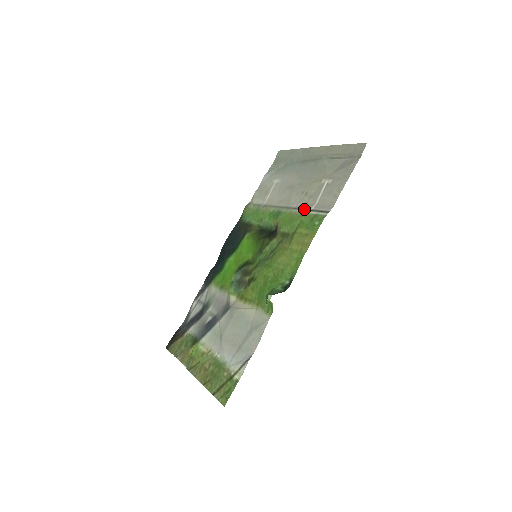
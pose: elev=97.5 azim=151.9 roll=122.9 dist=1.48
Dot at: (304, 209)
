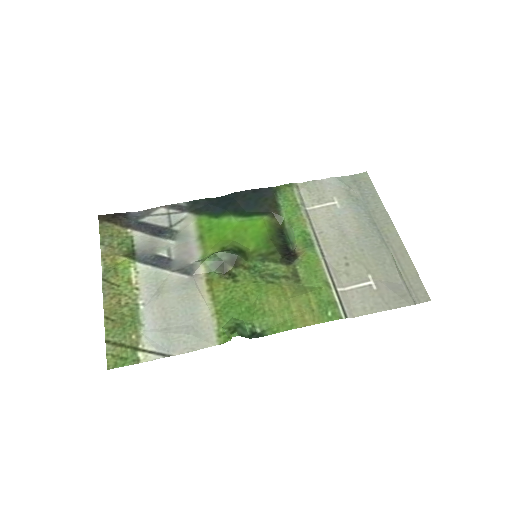
Dot at: (333, 279)
